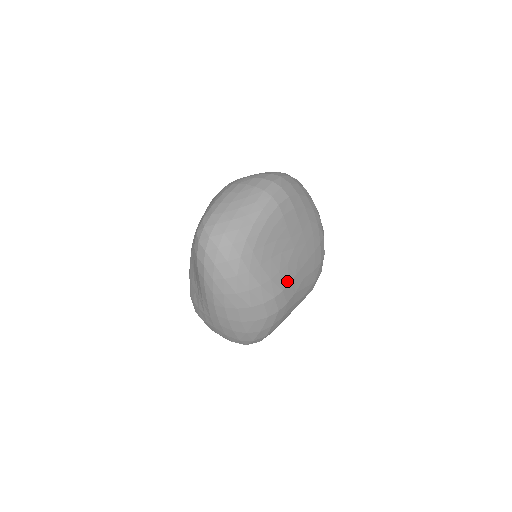
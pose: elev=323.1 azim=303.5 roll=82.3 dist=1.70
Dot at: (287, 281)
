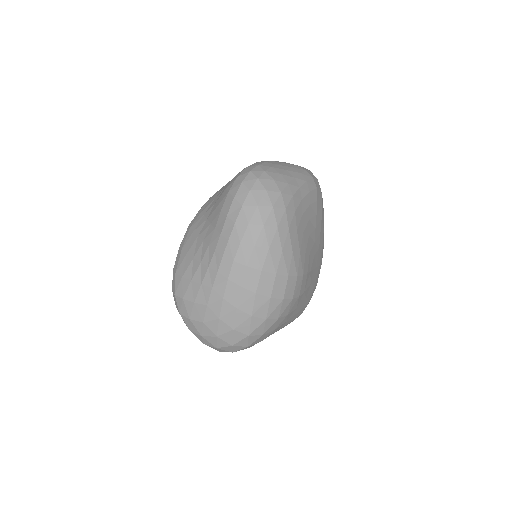
Dot at: (307, 269)
